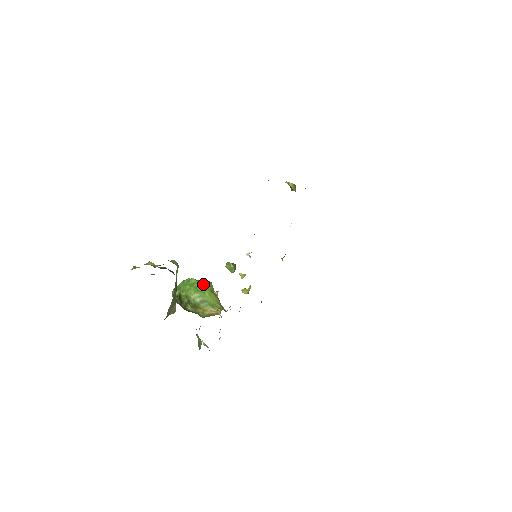
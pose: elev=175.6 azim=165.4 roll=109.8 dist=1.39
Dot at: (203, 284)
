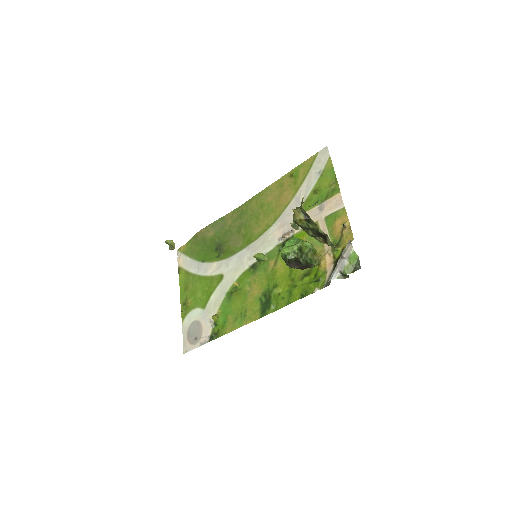
Dot at: occluded
